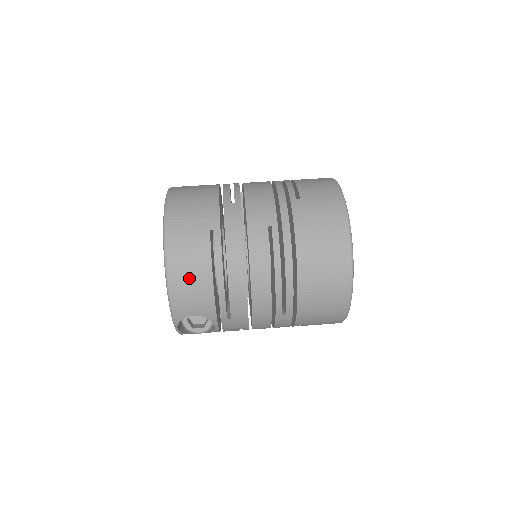
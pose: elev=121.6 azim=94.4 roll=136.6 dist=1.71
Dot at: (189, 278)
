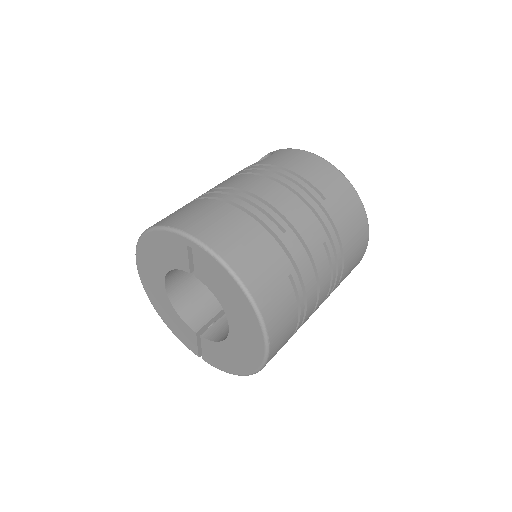
Dot at: (283, 333)
